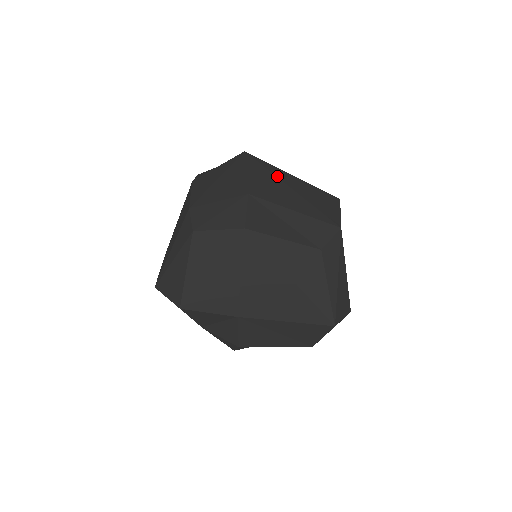
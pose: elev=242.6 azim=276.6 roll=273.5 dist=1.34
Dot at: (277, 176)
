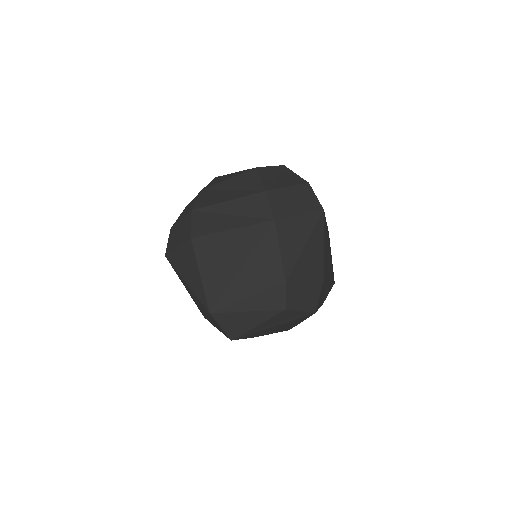
Dot at: occluded
